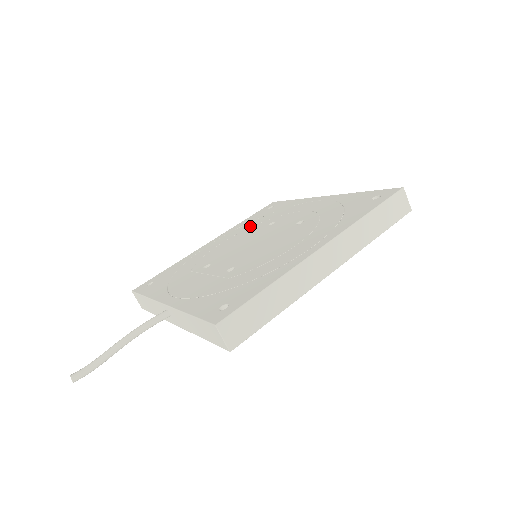
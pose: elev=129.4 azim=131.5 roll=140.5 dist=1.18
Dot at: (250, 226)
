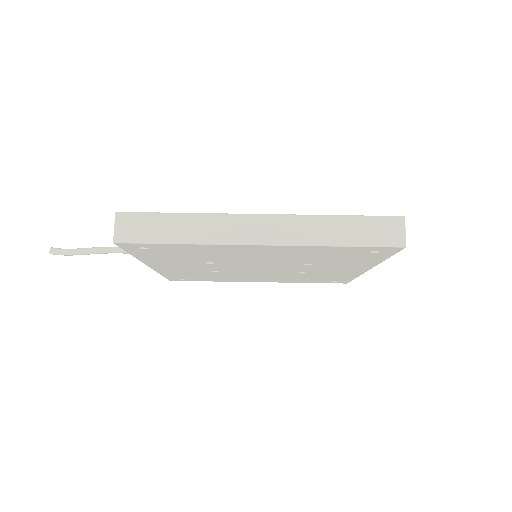
Dot at: occluded
